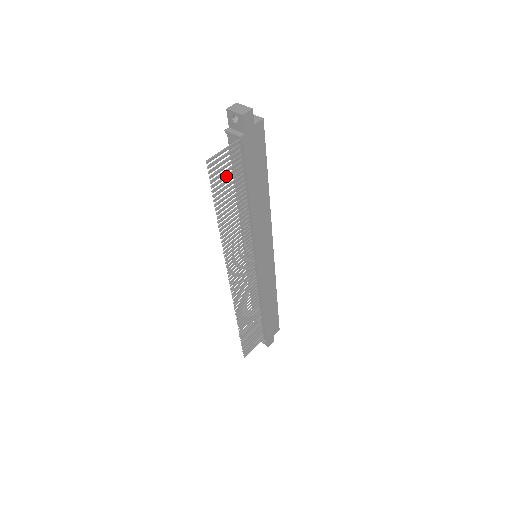
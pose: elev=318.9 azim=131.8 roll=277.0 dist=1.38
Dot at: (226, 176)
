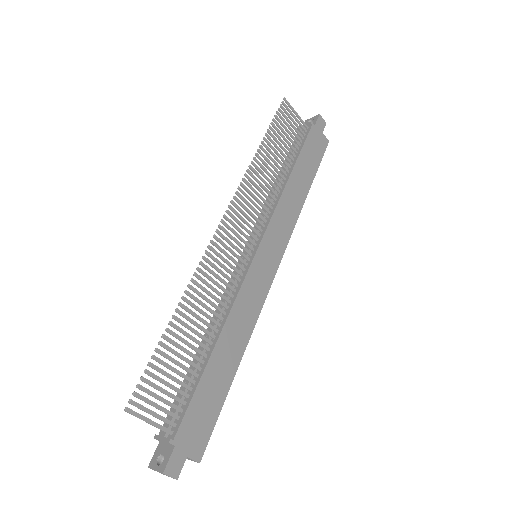
Dot at: (287, 129)
